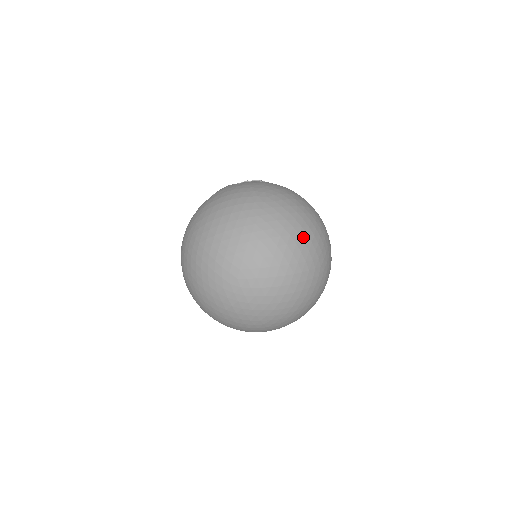
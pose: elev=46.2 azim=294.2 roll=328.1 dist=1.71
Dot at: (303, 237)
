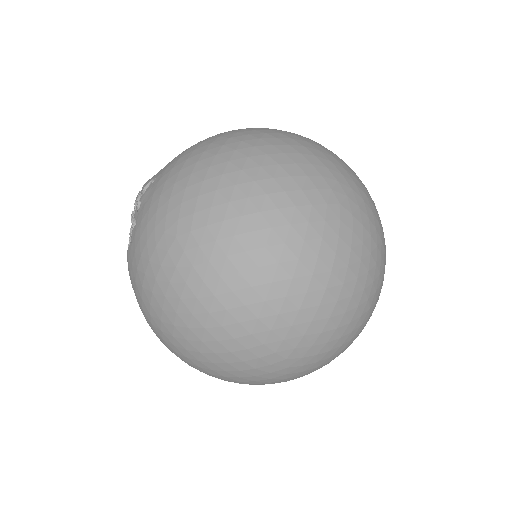
Dot at: (279, 221)
